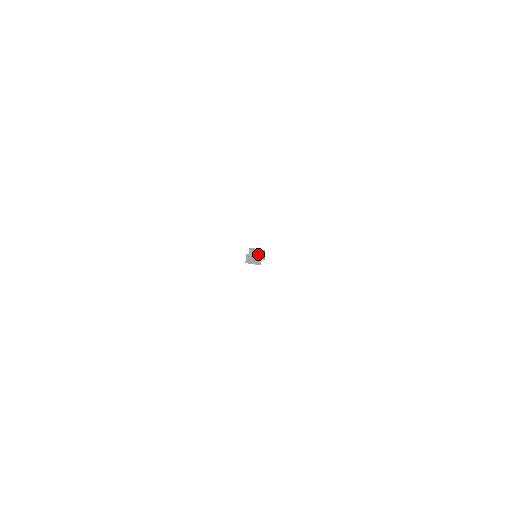
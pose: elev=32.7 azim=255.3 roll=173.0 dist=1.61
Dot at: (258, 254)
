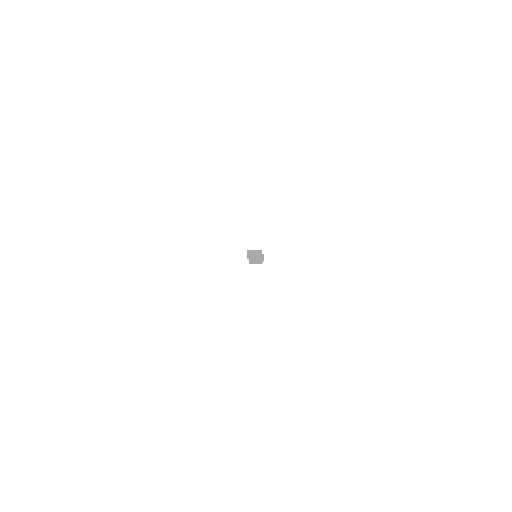
Dot at: (257, 259)
